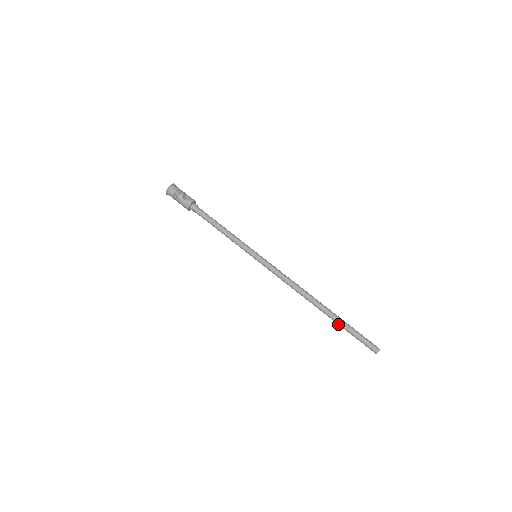
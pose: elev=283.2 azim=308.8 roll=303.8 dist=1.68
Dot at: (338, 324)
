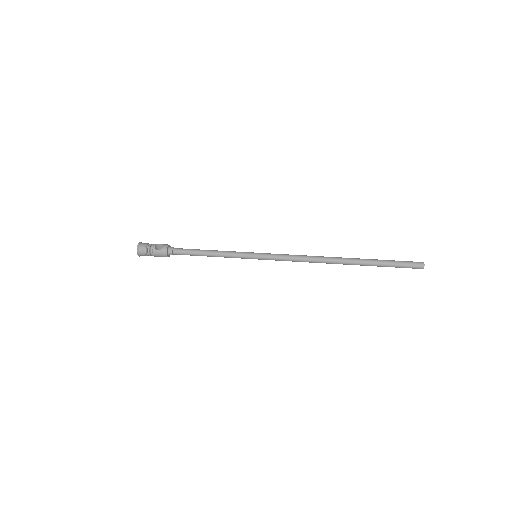
Dot at: occluded
